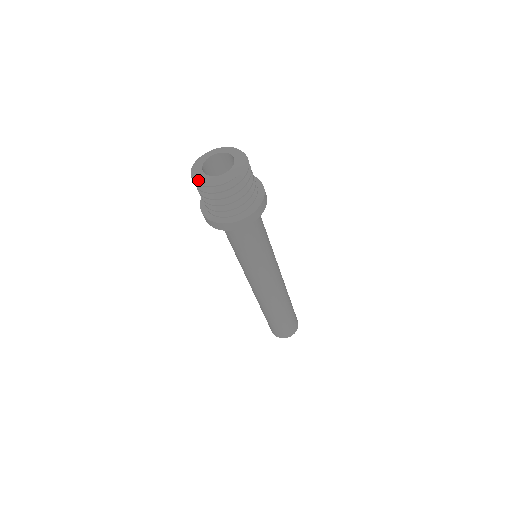
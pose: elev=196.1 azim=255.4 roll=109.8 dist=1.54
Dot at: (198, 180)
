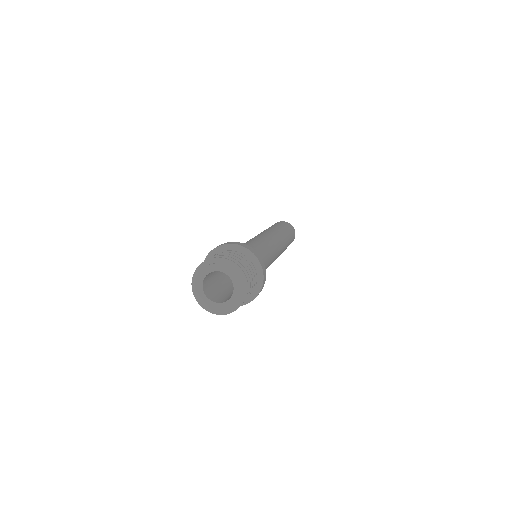
Dot at: (205, 308)
